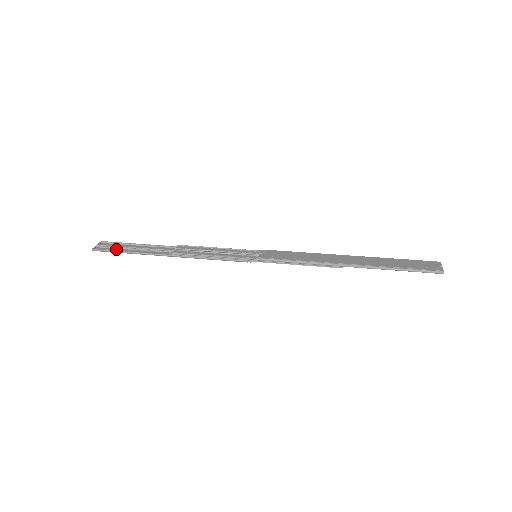
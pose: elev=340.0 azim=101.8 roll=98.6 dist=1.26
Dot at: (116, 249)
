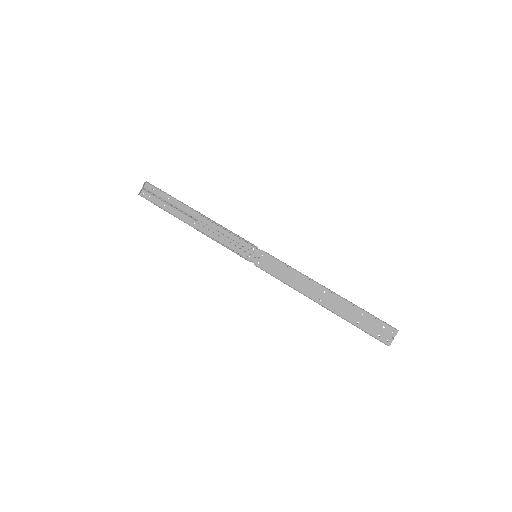
Dot at: (156, 199)
